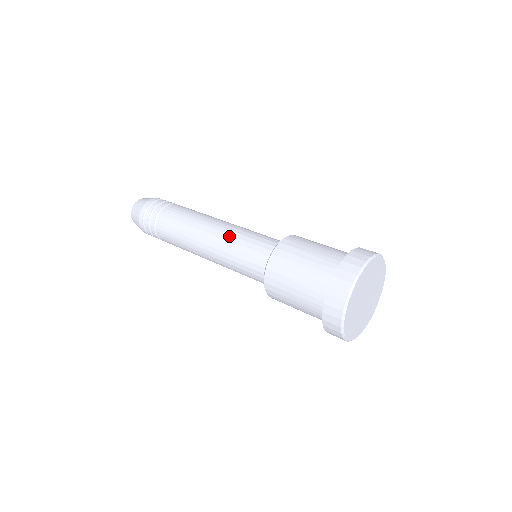
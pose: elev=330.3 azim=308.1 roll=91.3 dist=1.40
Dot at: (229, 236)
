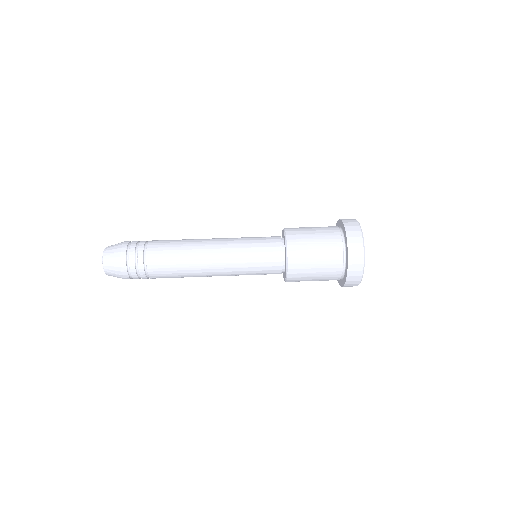
Dot at: (235, 259)
